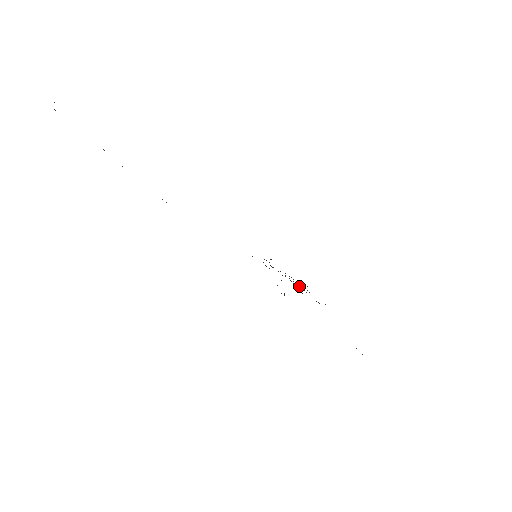
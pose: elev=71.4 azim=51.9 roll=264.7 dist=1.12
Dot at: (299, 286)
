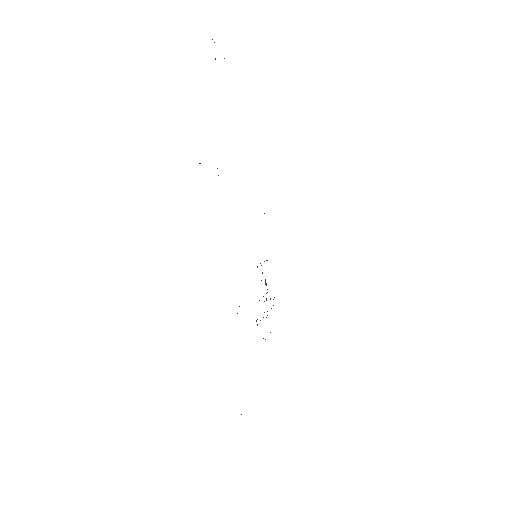
Dot at: occluded
